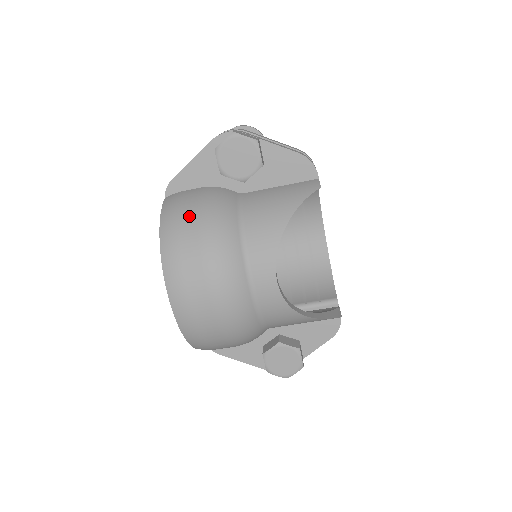
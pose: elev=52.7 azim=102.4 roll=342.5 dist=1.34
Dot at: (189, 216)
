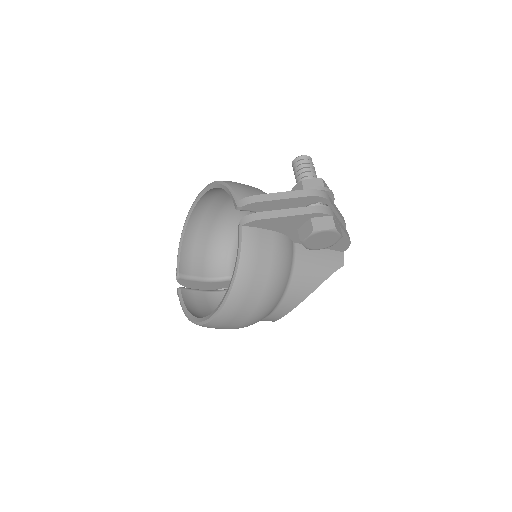
Dot at: (264, 269)
